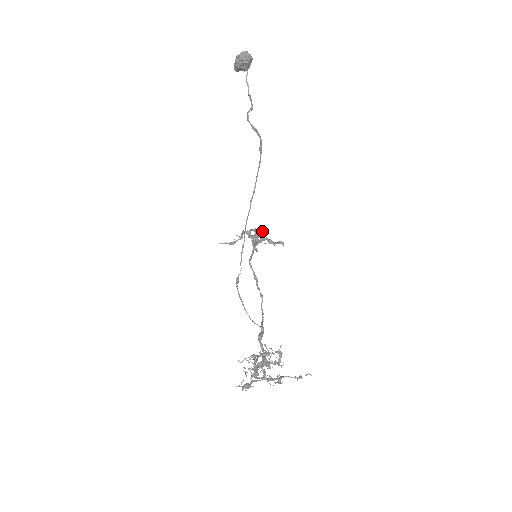
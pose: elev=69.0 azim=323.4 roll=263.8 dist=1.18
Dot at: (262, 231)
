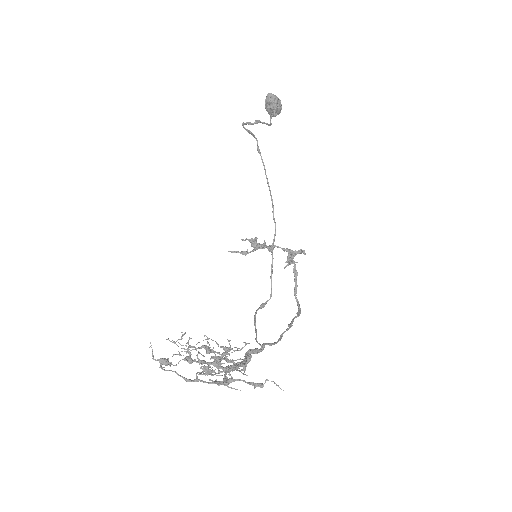
Dot at: occluded
